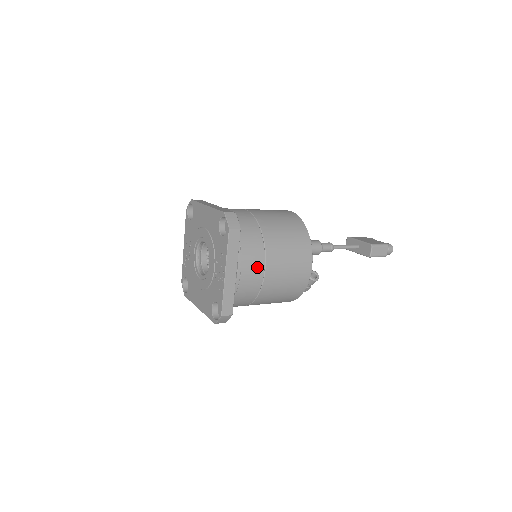
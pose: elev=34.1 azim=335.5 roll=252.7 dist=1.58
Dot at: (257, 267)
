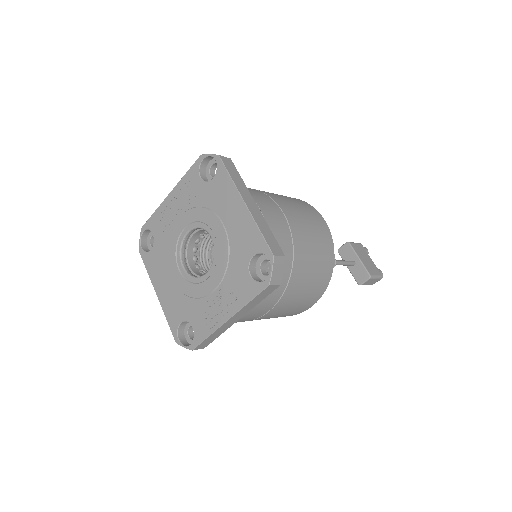
Dot at: (264, 309)
